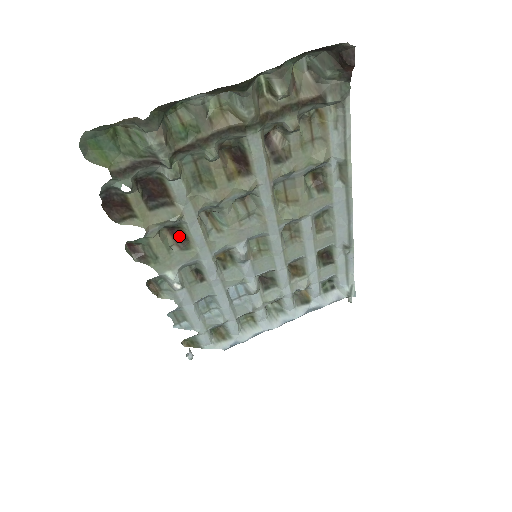
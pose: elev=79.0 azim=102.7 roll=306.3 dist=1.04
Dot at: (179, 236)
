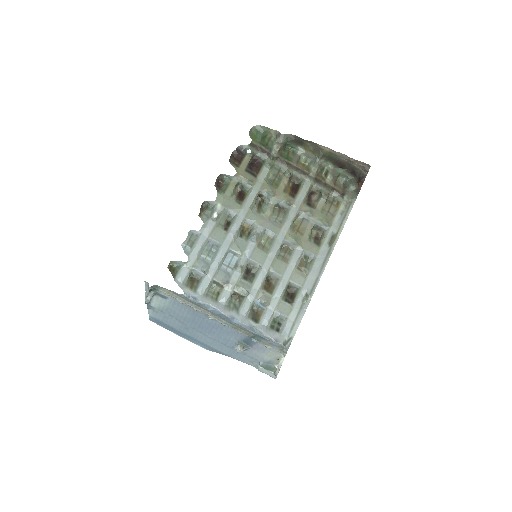
Dot at: (241, 196)
